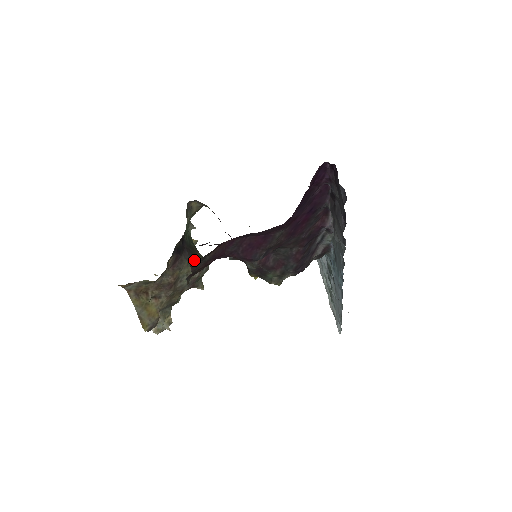
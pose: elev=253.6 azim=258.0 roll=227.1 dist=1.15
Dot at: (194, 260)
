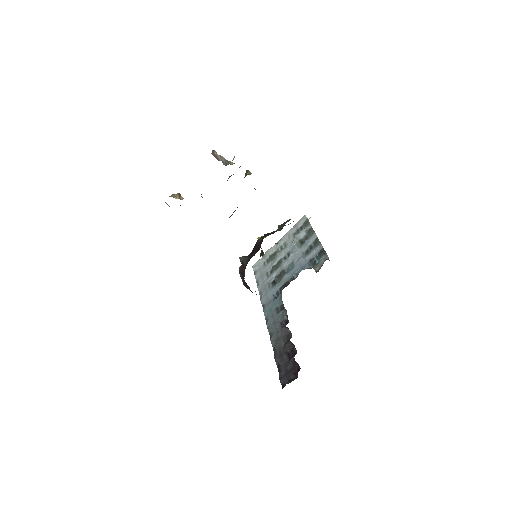
Dot at: occluded
